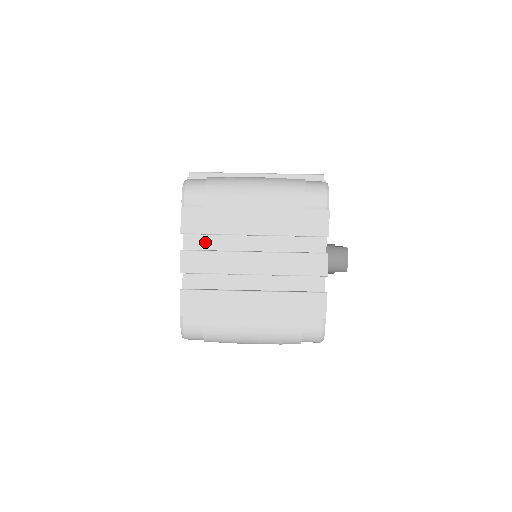
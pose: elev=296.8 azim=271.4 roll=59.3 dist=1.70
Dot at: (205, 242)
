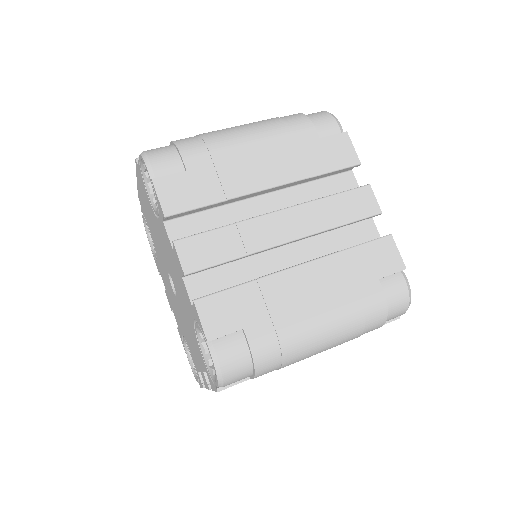
Dot at: (201, 226)
